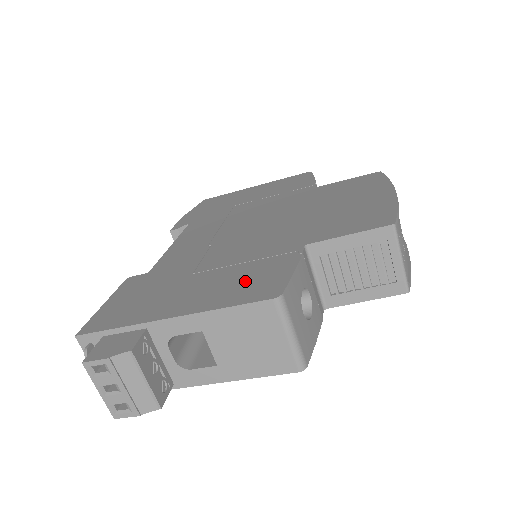
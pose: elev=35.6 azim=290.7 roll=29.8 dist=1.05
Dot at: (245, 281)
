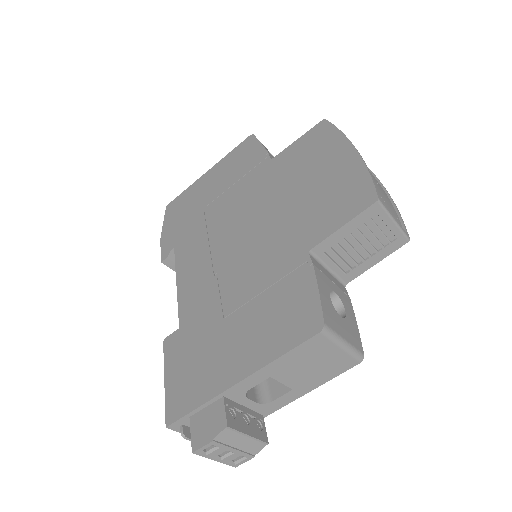
Dot at: (280, 316)
